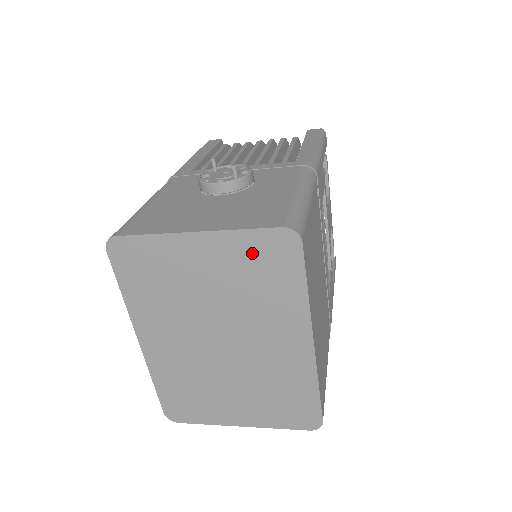
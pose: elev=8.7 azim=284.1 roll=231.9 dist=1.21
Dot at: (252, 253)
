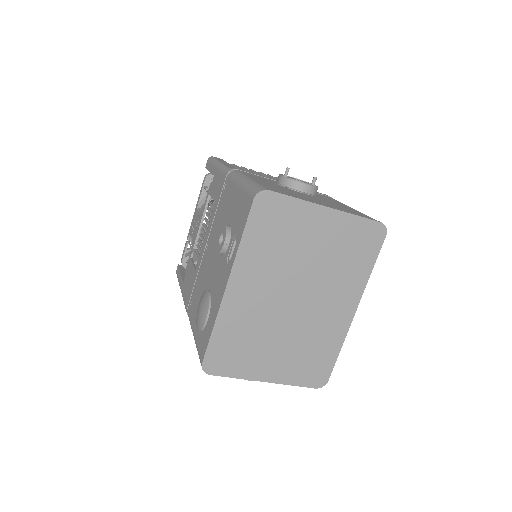
Dot at: (354, 234)
